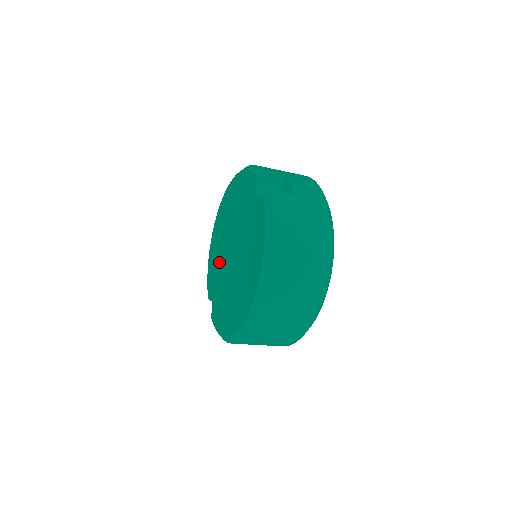
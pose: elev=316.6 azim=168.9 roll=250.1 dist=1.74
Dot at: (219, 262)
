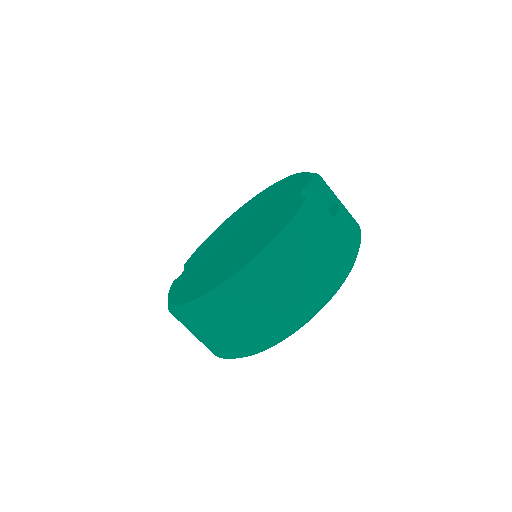
Dot at: (219, 239)
